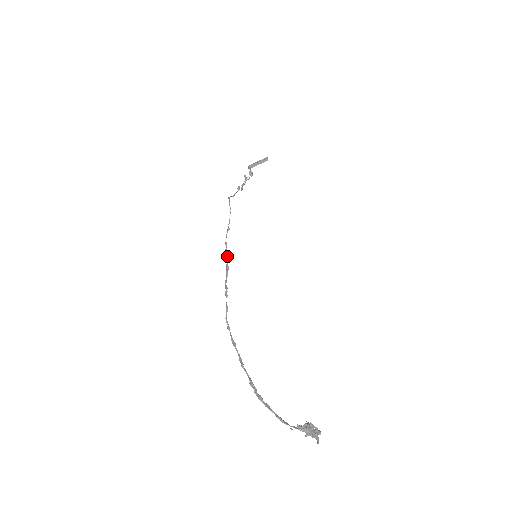
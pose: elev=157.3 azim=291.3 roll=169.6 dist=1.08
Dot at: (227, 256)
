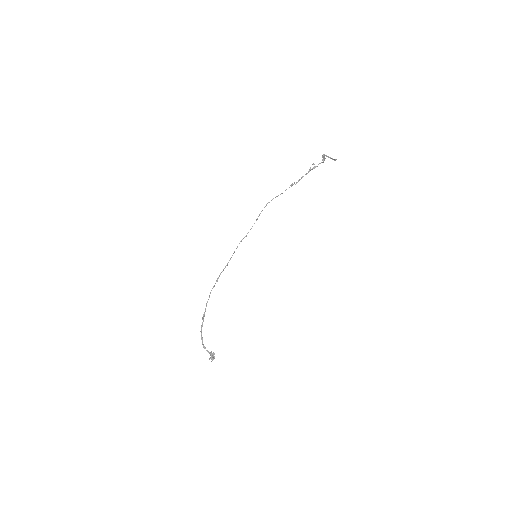
Dot at: occluded
